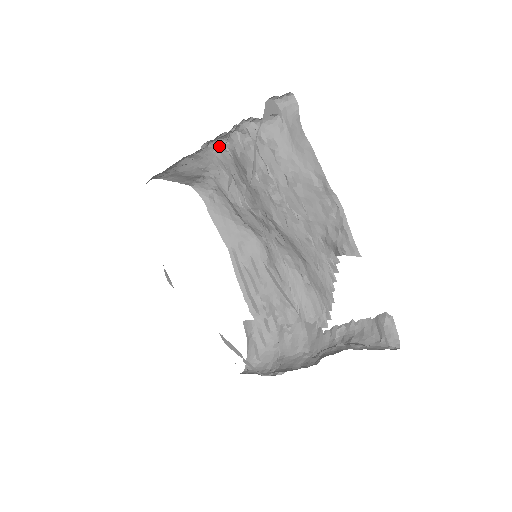
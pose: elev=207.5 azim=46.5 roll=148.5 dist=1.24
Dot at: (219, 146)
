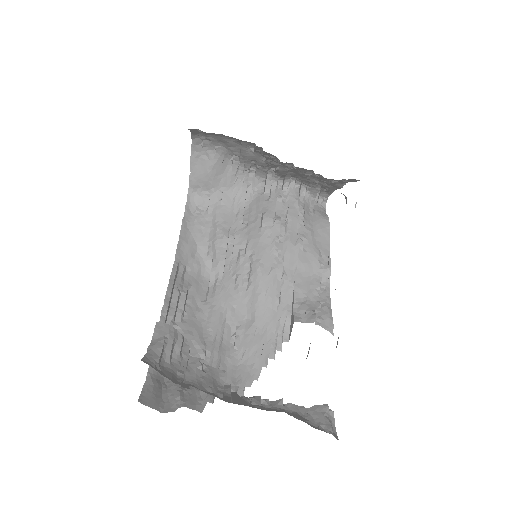
Dot at: (251, 183)
